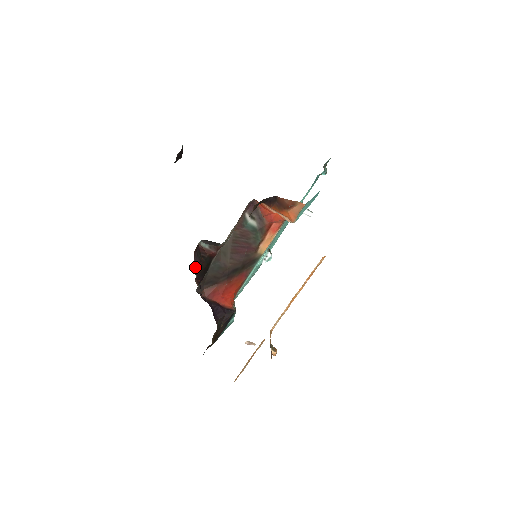
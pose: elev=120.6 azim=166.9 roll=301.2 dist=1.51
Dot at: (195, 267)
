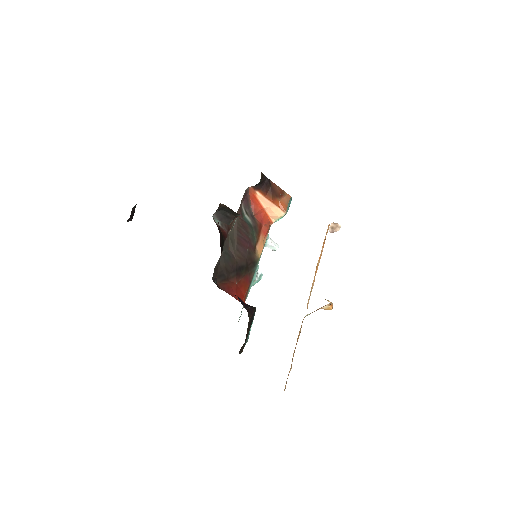
Dot at: (219, 230)
